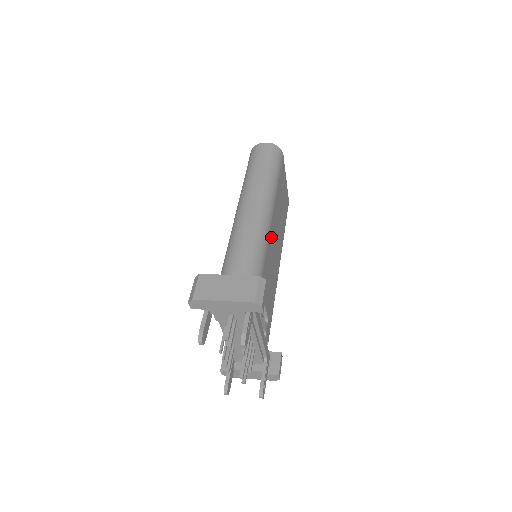
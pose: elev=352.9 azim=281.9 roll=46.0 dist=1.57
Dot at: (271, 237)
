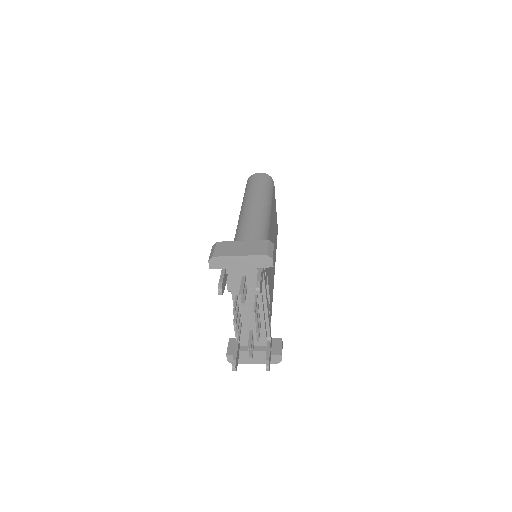
Dot at: (270, 235)
